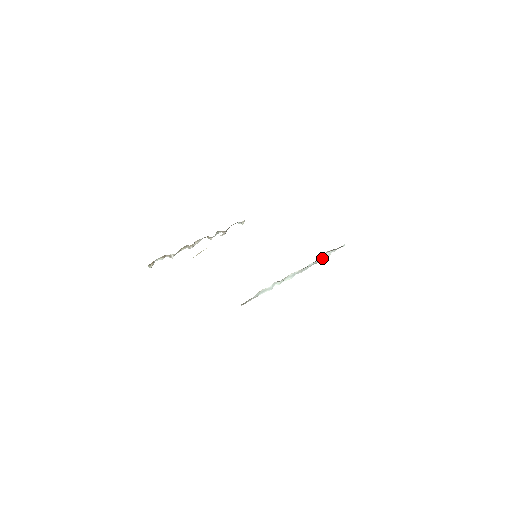
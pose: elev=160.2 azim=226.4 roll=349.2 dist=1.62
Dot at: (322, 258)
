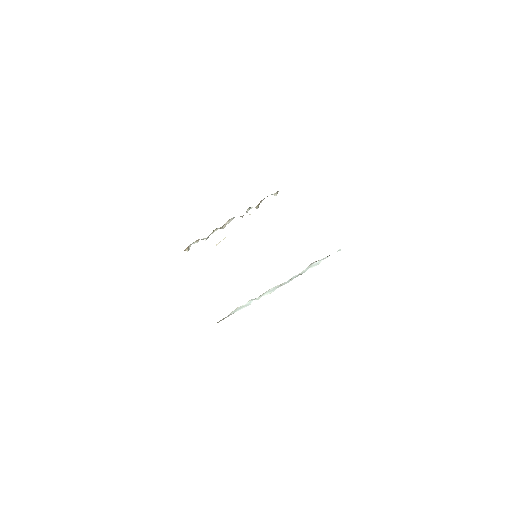
Dot at: (310, 267)
